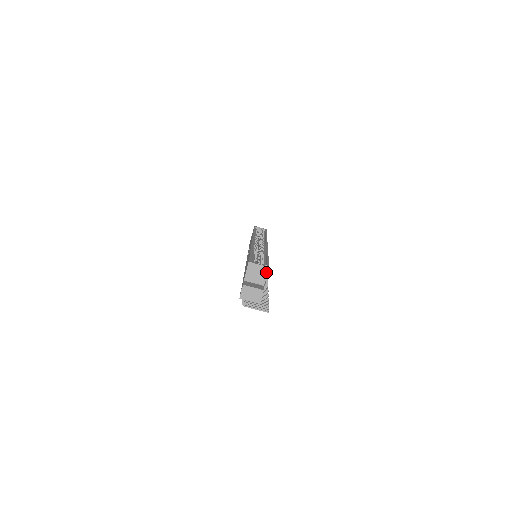
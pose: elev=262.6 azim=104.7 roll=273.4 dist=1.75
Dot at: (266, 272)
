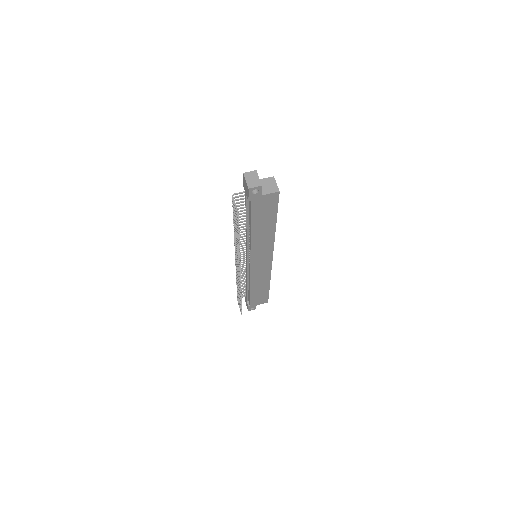
Dot at: (274, 191)
